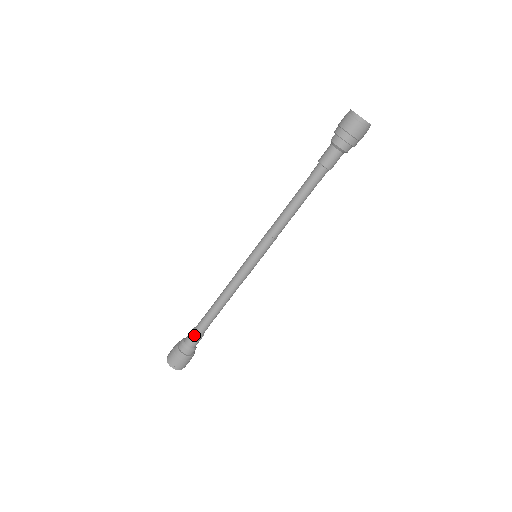
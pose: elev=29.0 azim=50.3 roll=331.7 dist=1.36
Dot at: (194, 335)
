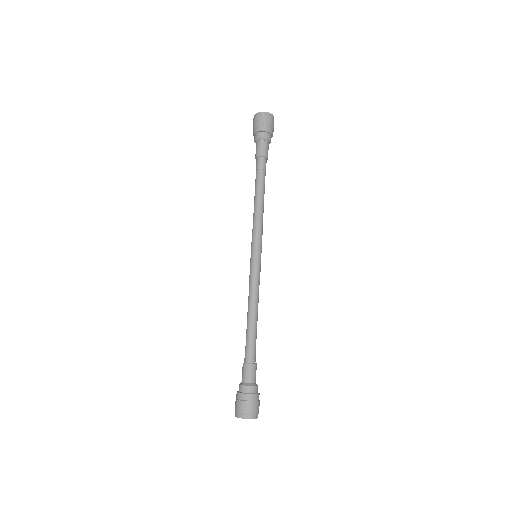
Dot at: (247, 366)
